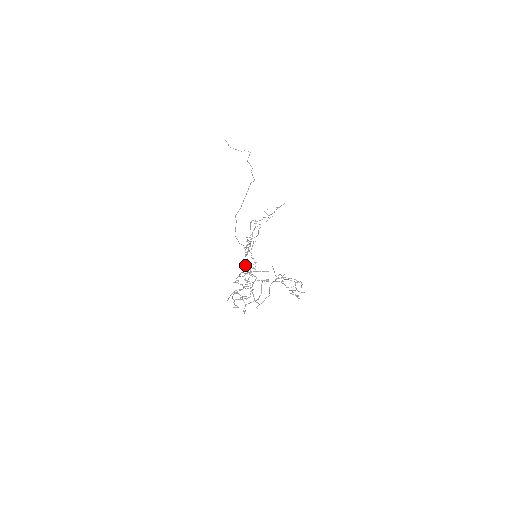
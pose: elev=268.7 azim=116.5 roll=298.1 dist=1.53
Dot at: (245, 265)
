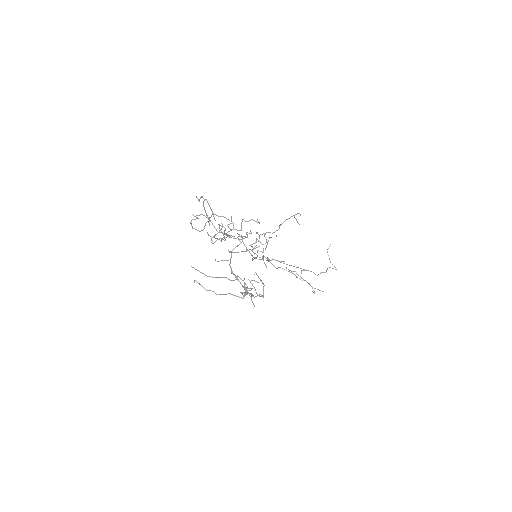
Dot at: occluded
